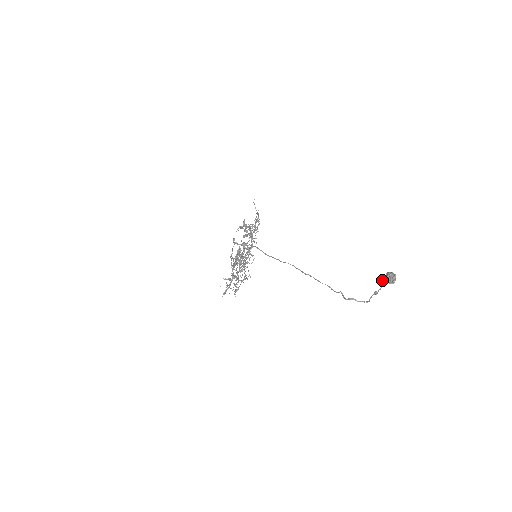
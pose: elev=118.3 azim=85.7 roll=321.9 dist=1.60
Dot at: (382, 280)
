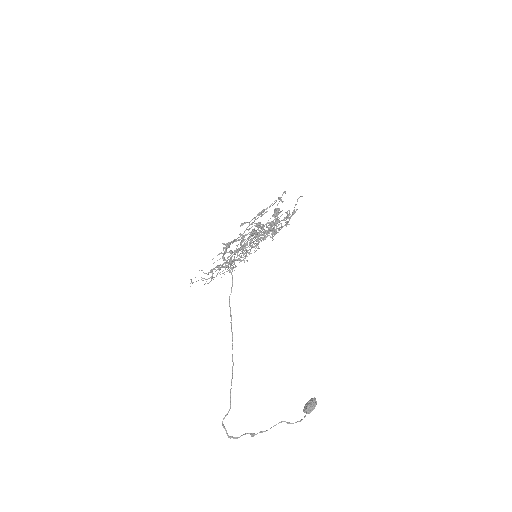
Dot at: (274, 425)
